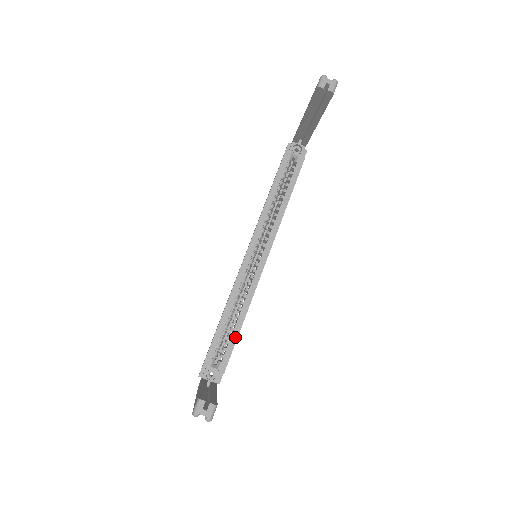
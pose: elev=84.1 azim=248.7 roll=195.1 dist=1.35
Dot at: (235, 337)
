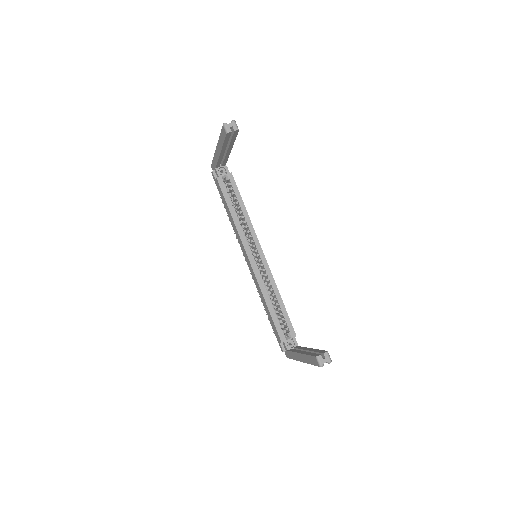
Dot at: (285, 312)
